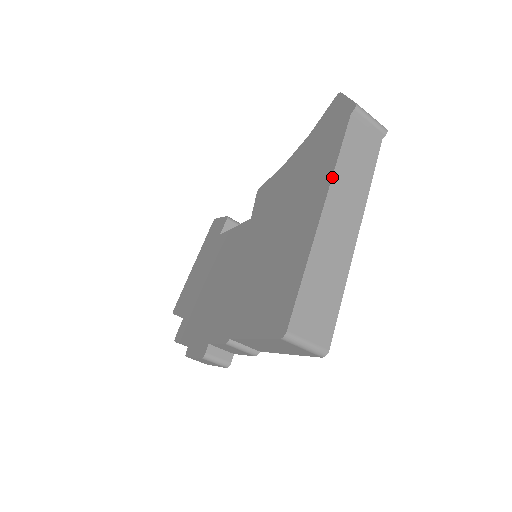
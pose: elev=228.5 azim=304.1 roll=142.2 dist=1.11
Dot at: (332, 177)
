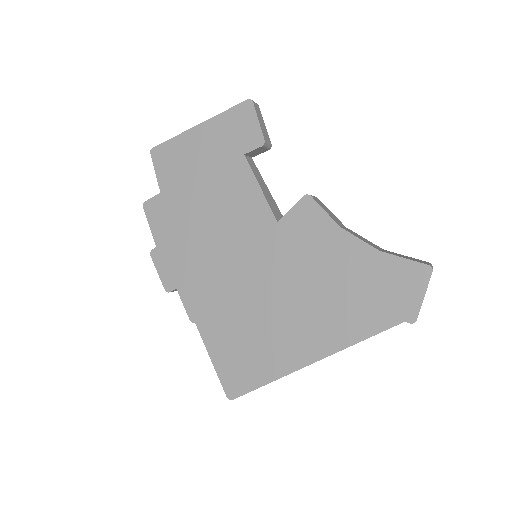
Dot at: occluded
